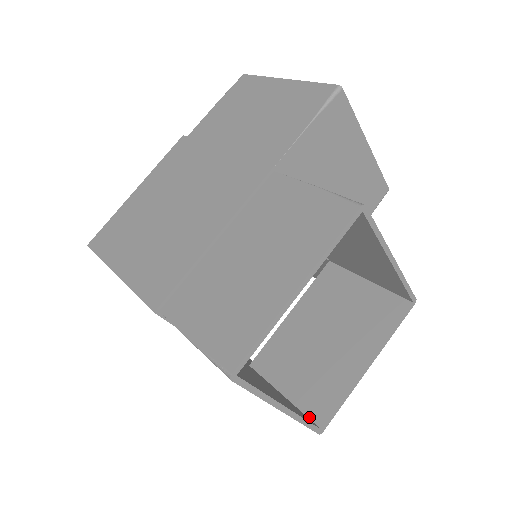
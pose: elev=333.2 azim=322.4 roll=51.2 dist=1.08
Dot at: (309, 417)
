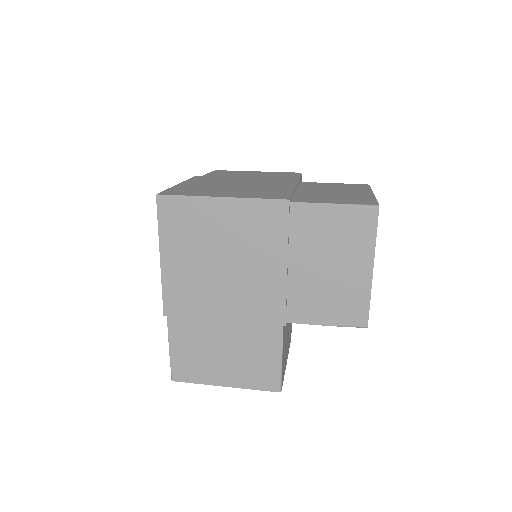
Dot at: (354, 322)
